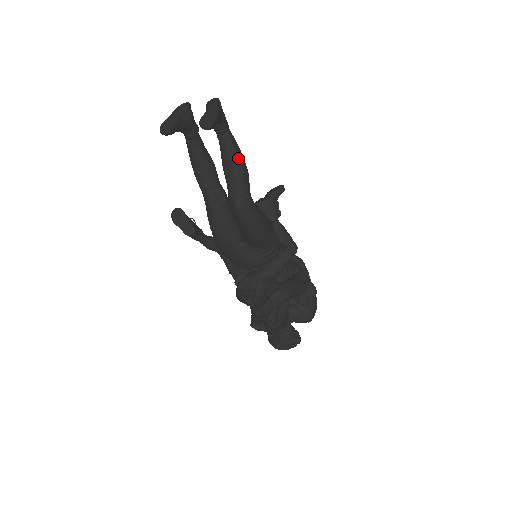
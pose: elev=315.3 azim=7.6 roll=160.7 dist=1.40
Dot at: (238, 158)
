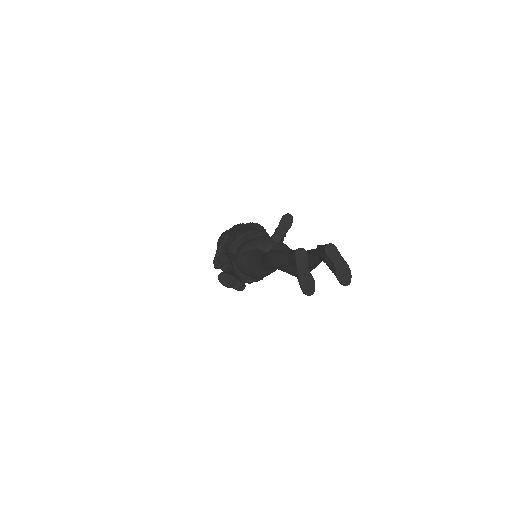
Dot at: occluded
